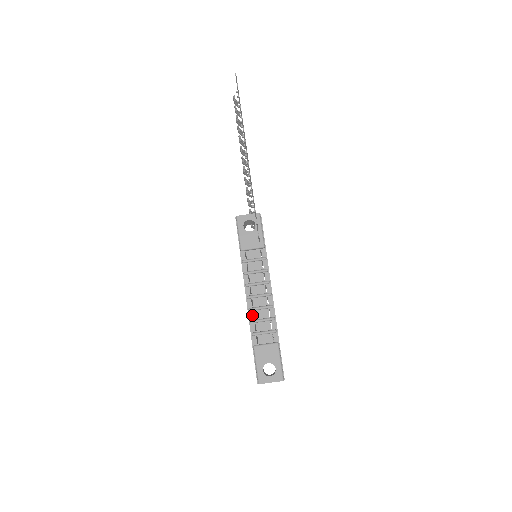
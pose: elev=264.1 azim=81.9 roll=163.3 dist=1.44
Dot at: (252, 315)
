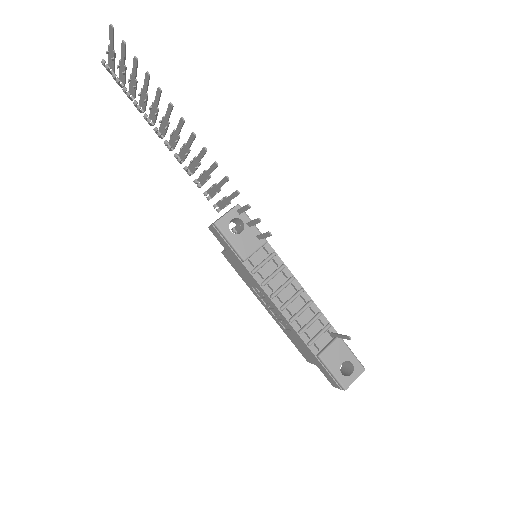
Dot at: (296, 325)
